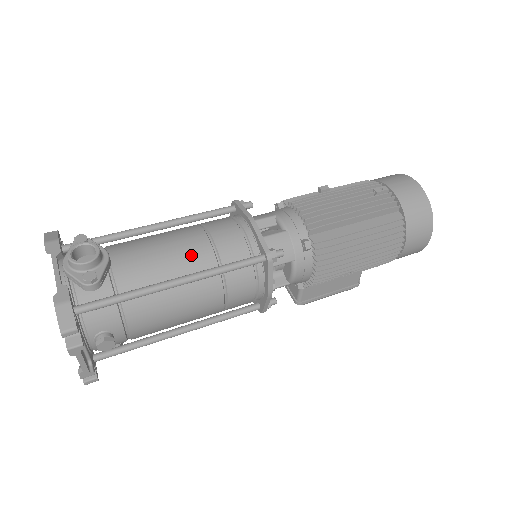
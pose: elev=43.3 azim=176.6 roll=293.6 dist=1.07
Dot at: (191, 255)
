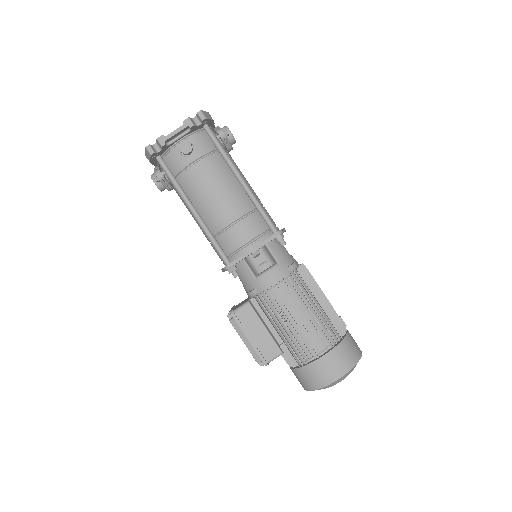
Dot at: (253, 192)
